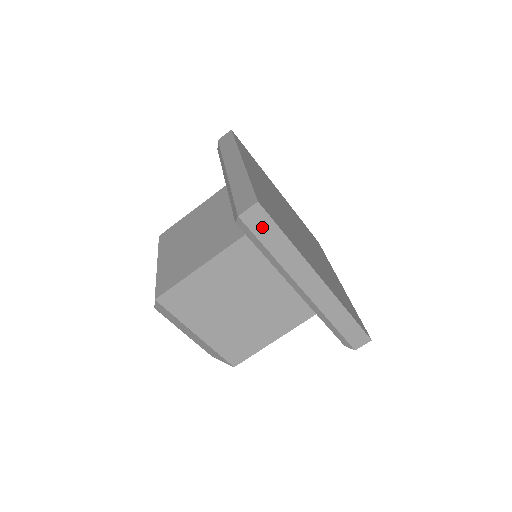
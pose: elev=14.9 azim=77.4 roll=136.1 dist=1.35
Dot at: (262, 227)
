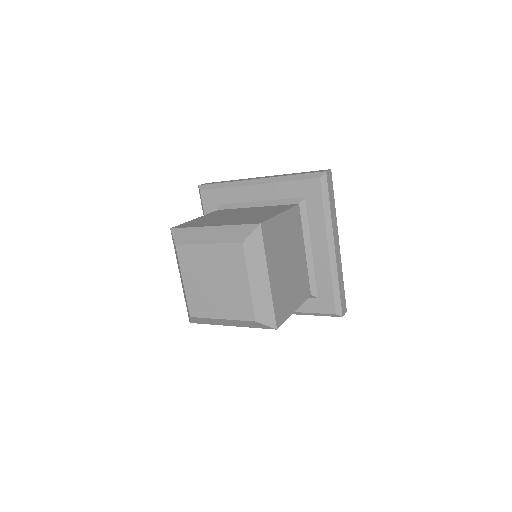
Dot at: (330, 186)
